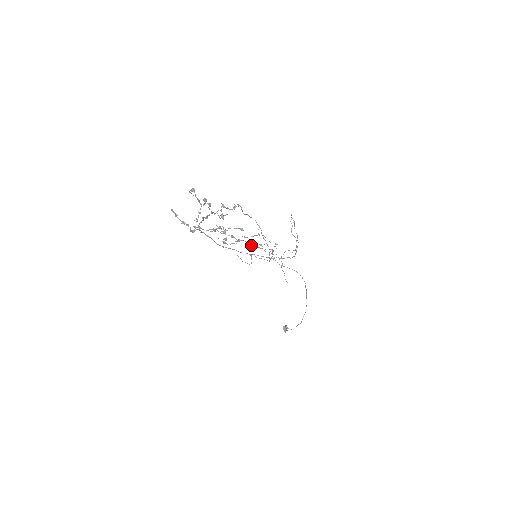
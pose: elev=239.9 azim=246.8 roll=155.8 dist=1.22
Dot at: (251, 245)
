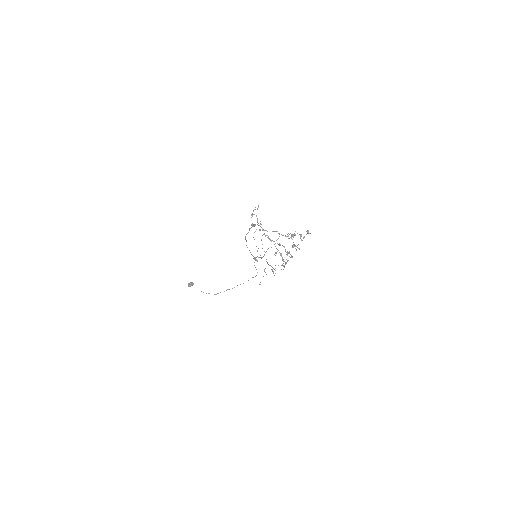
Dot at: occluded
